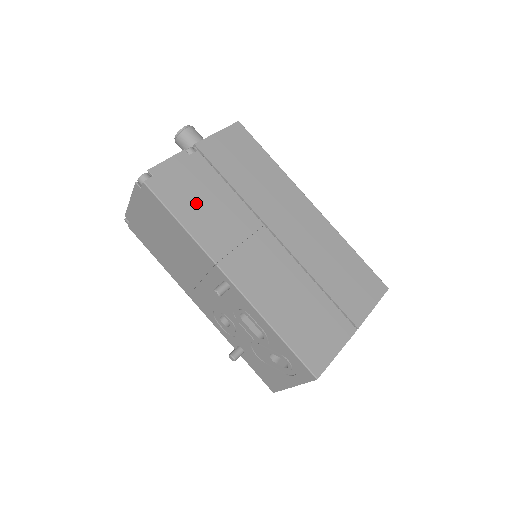
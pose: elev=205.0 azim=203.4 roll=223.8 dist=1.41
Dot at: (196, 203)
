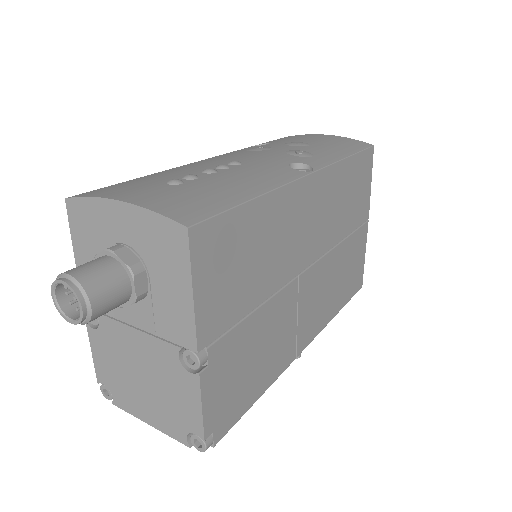
Dot at: (254, 370)
